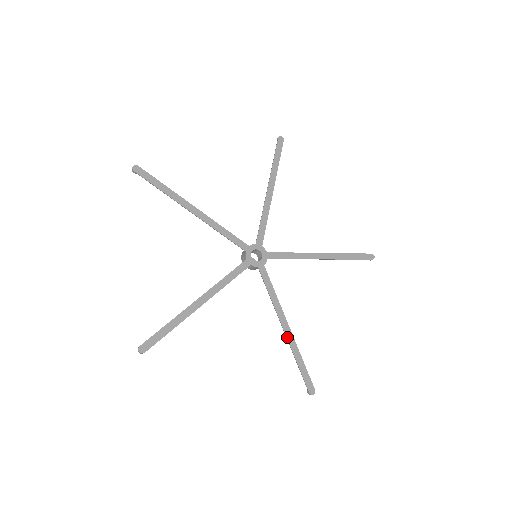
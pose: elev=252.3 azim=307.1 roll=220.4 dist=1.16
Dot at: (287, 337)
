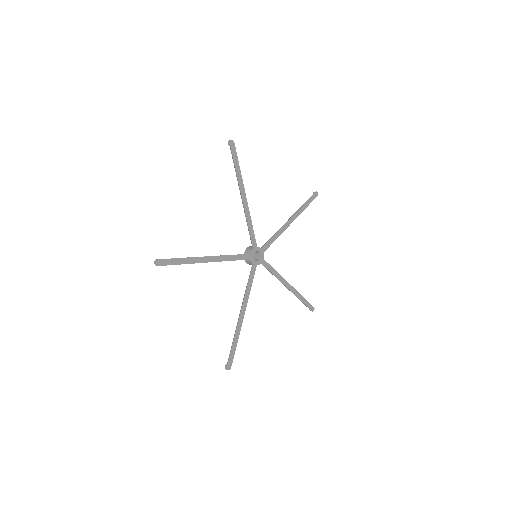
Dot at: (239, 322)
